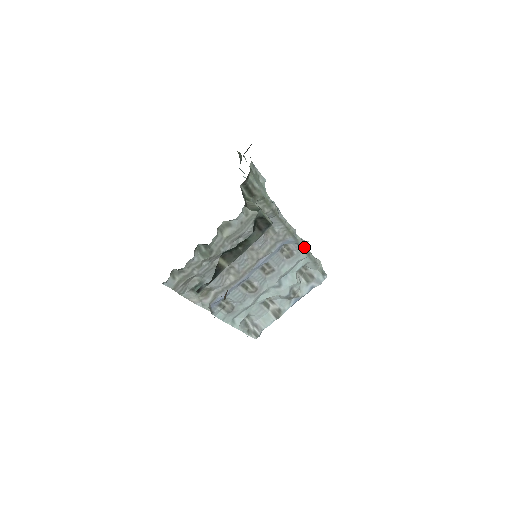
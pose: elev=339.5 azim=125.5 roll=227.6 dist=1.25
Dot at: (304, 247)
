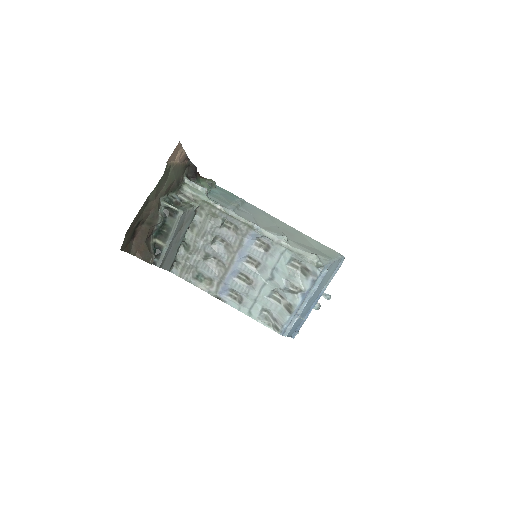
Dot at: (277, 240)
